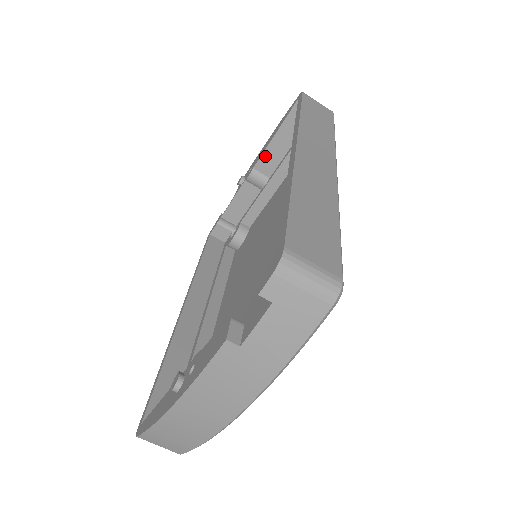
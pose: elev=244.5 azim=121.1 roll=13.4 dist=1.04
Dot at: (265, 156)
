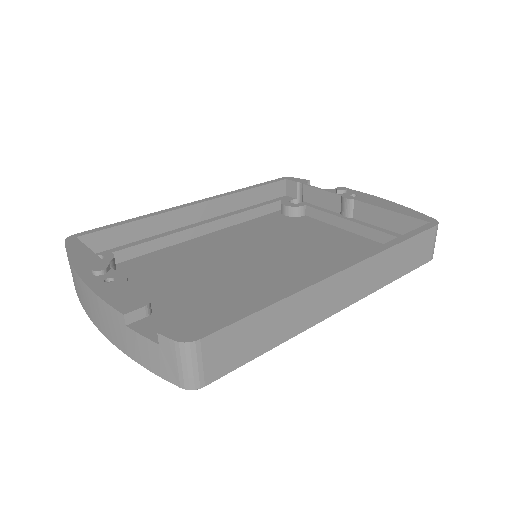
Dot at: (369, 207)
